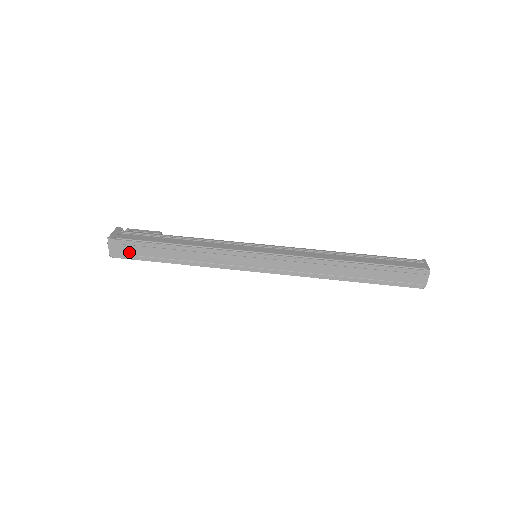
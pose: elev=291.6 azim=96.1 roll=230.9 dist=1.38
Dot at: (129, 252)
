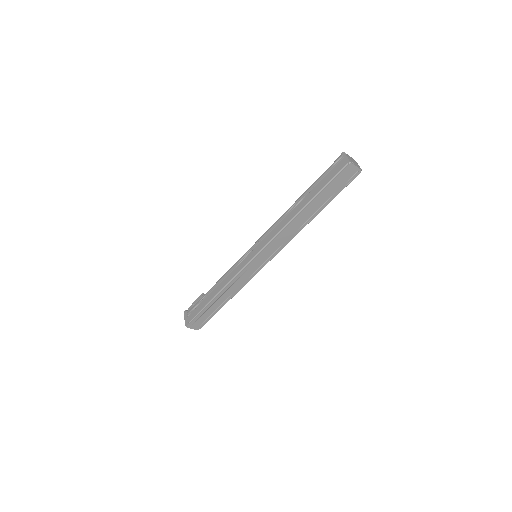
Dot at: (202, 321)
